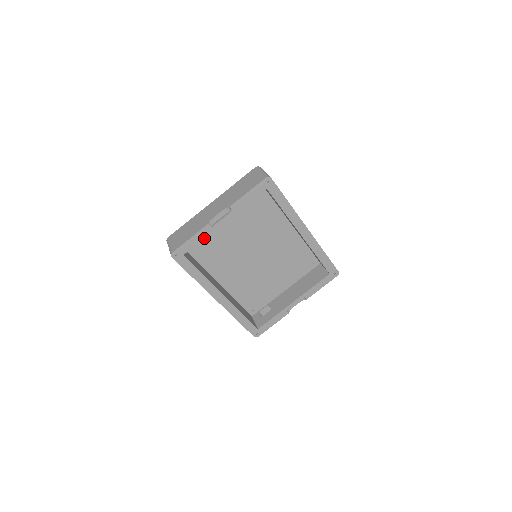
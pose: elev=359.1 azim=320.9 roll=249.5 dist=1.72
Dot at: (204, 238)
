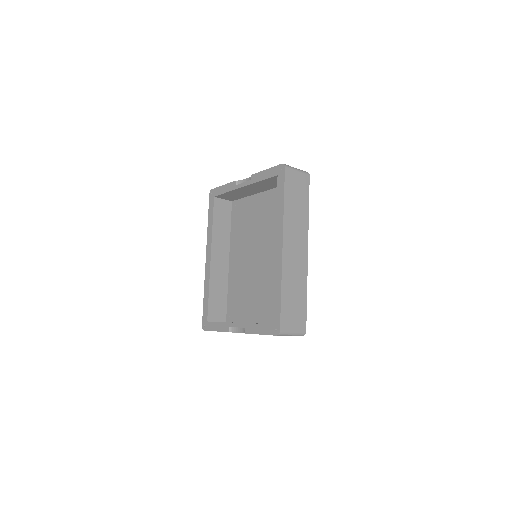
Dot at: (244, 209)
